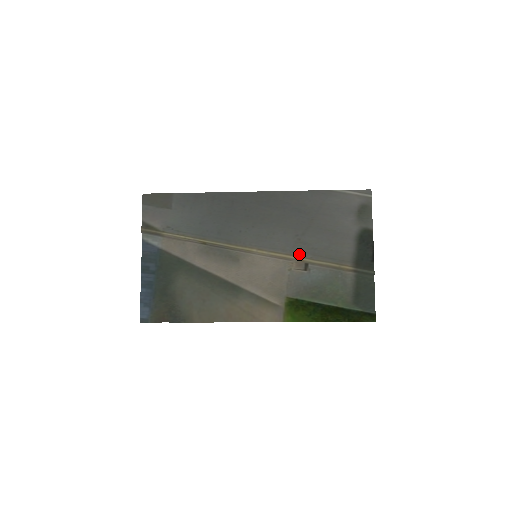
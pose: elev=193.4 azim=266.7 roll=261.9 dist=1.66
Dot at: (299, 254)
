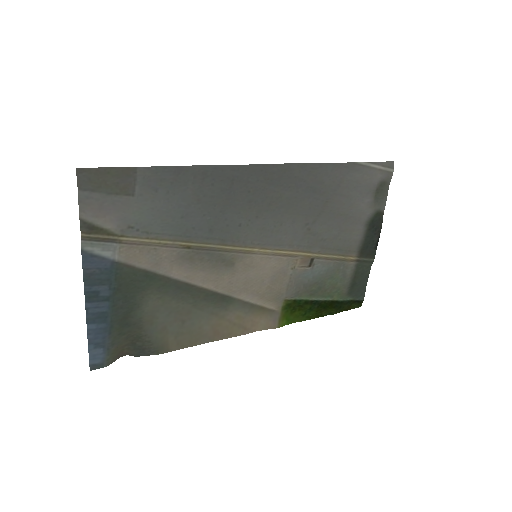
Dot at: (307, 249)
